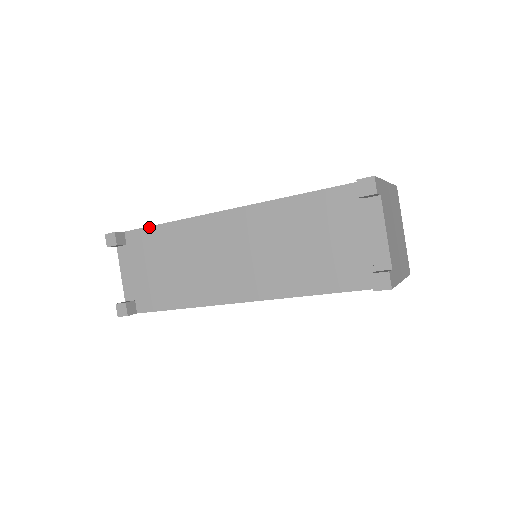
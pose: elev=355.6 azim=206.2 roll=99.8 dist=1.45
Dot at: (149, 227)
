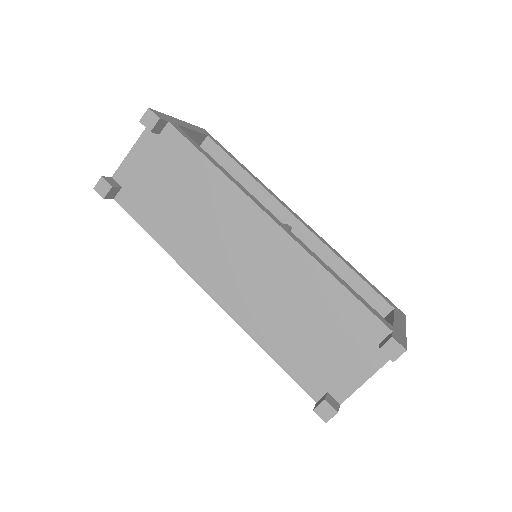
Dot at: (195, 147)
